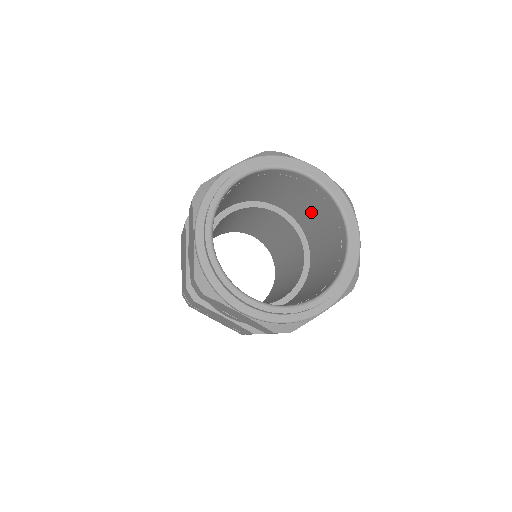
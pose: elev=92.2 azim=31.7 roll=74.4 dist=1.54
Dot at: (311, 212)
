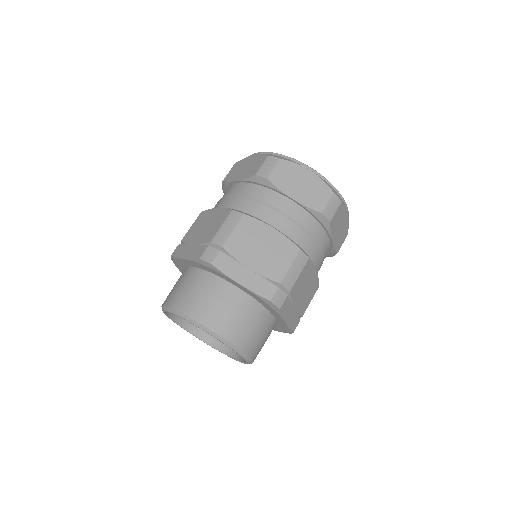
Dot at: occluded
